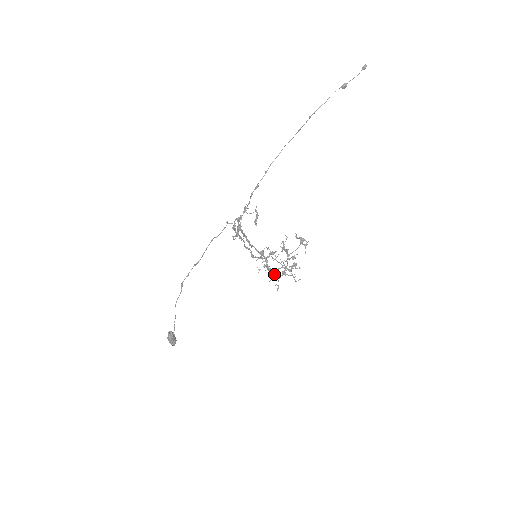
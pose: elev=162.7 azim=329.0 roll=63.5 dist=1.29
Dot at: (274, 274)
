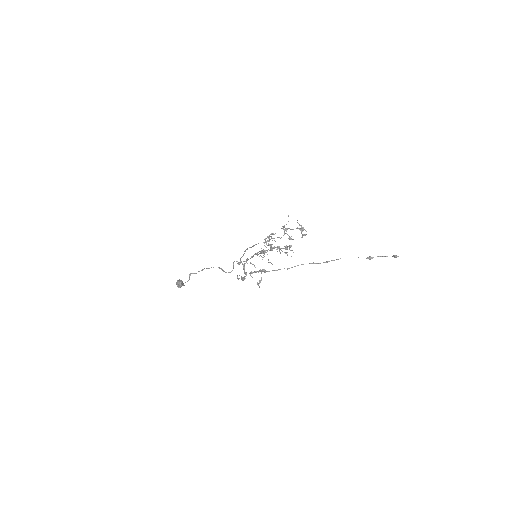
Dot at: (270, 246)
